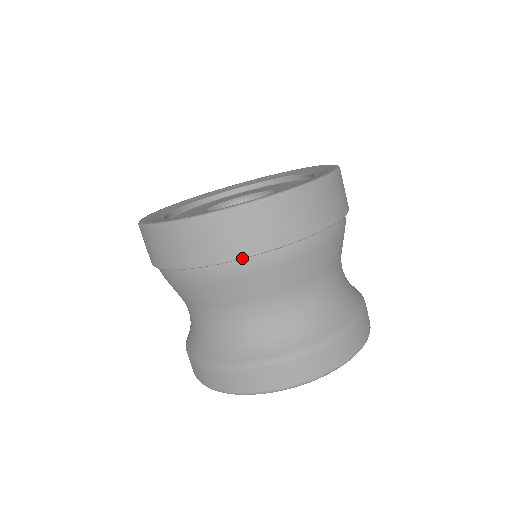
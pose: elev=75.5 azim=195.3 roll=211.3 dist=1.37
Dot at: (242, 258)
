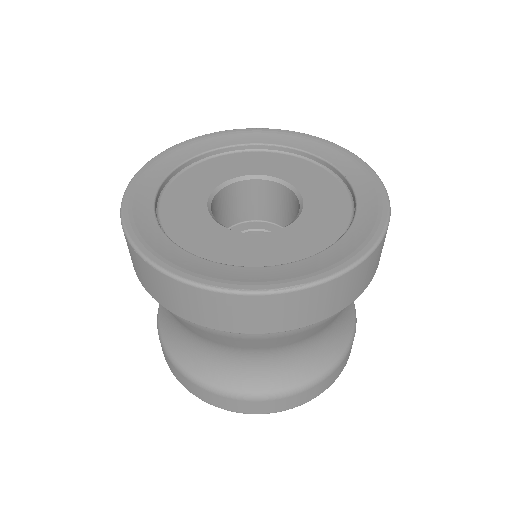
Dot at: (324, 319)
